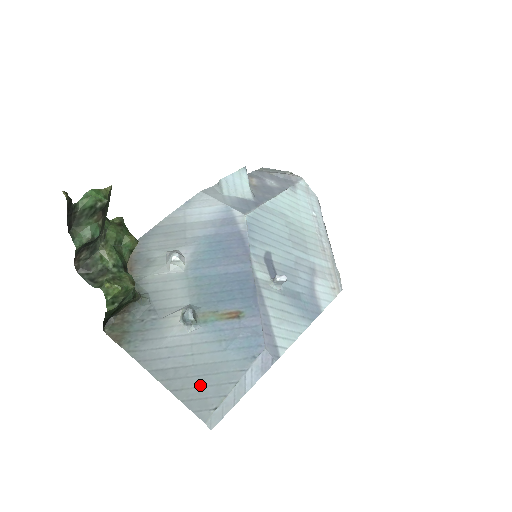
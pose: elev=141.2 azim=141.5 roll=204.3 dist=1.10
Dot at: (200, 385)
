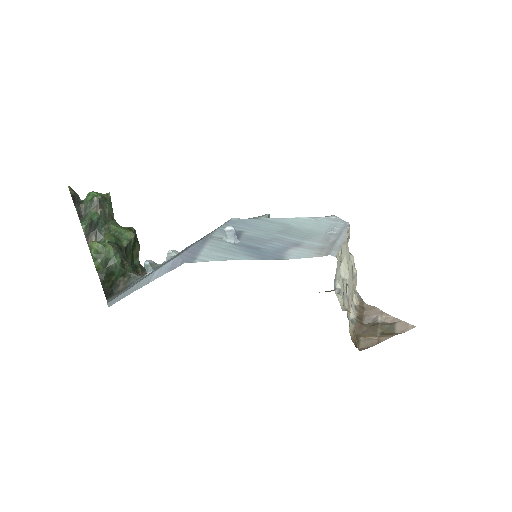
Dot at: occluded
